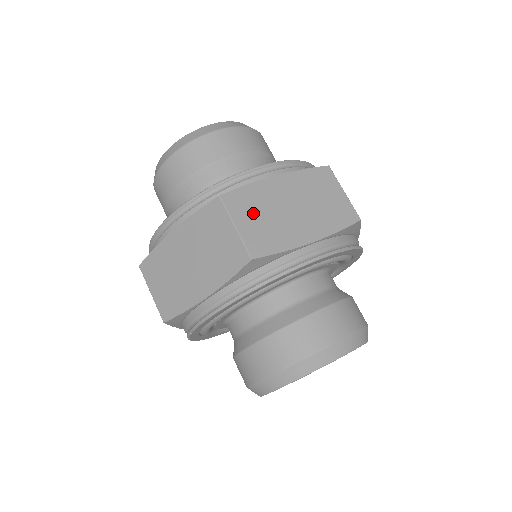
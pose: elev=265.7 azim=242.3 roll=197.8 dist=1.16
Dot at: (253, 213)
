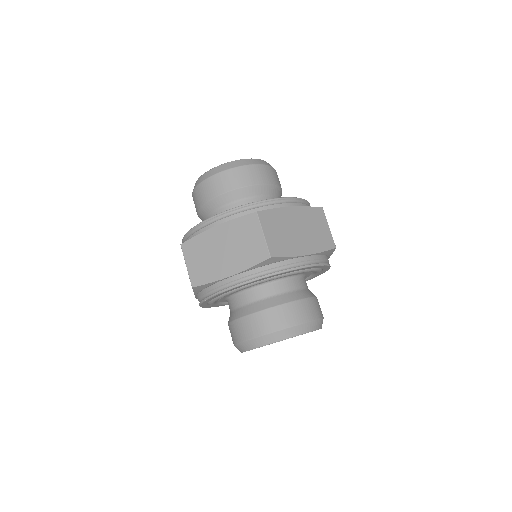
Dot at: (275, 228)
